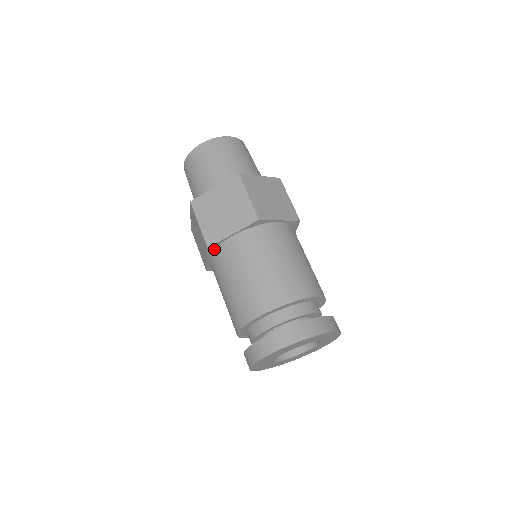
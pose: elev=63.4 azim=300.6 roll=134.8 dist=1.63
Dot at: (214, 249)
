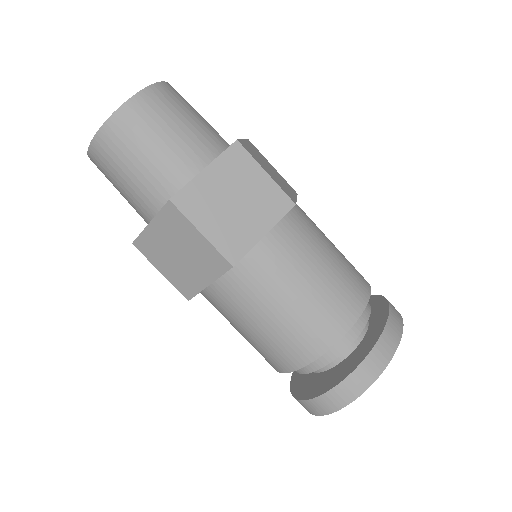
Dot at: occluded
